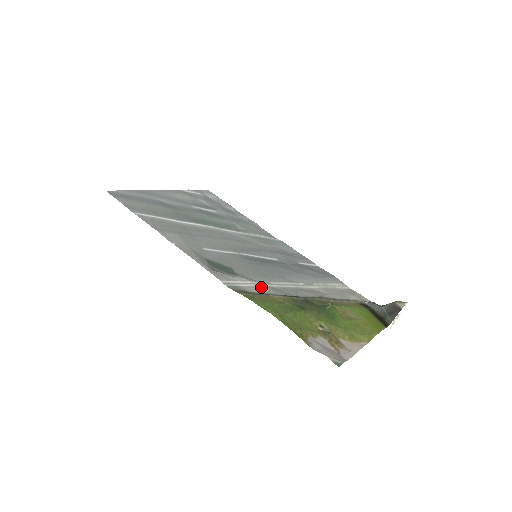
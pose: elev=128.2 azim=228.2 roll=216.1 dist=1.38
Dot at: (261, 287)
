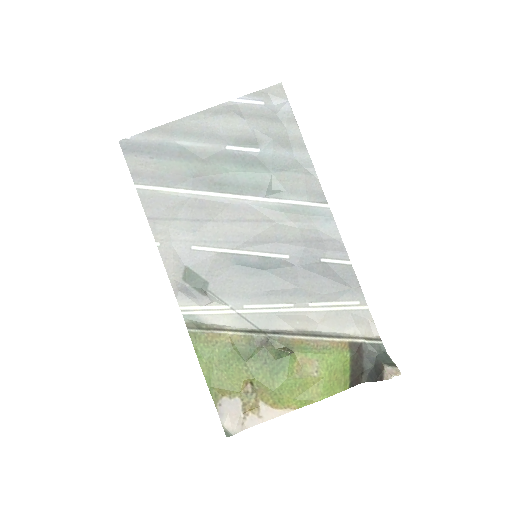
Dot at: (225, 315)
